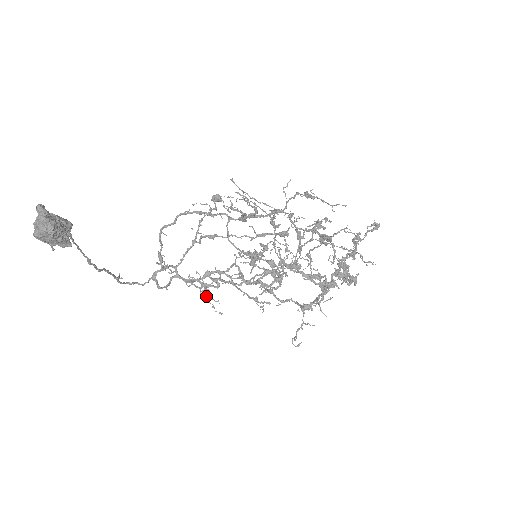
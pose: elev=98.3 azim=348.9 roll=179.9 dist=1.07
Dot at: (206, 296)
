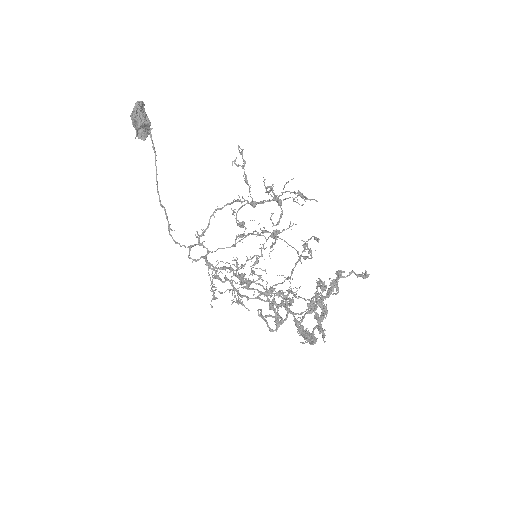
Dot at: occluded
